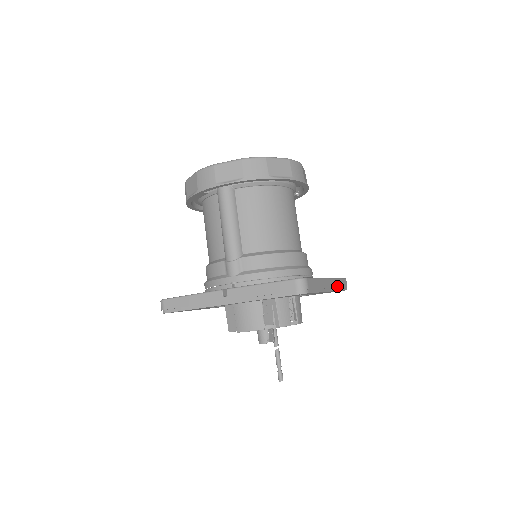
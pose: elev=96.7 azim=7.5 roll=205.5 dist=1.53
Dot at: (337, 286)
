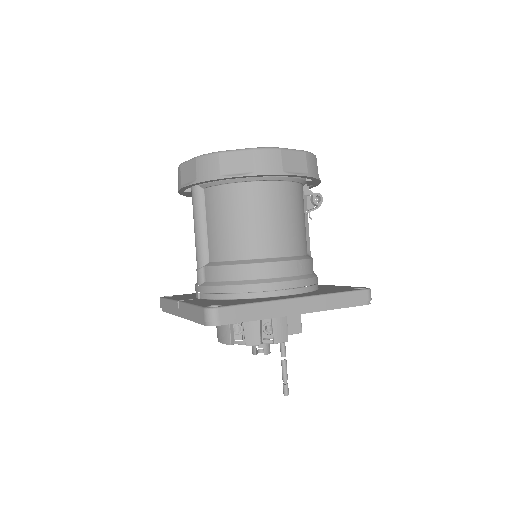
Dot at: (327, 304)
